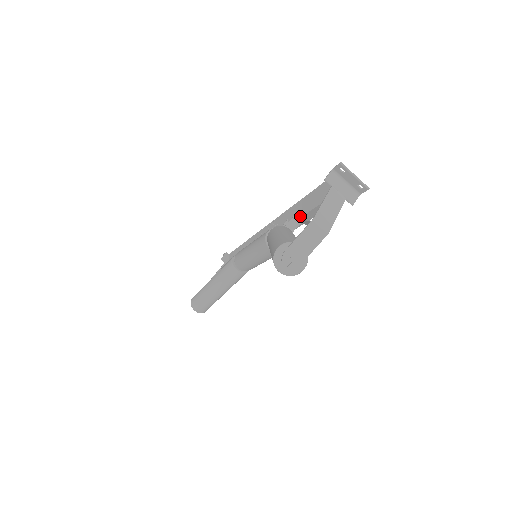
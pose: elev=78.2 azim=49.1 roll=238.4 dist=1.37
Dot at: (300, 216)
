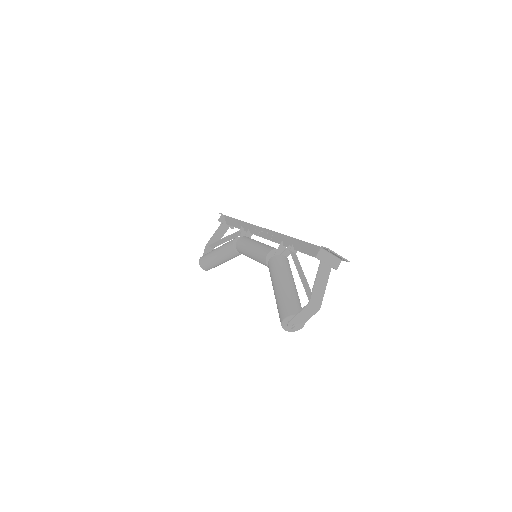
Dot at: (293, 249)
